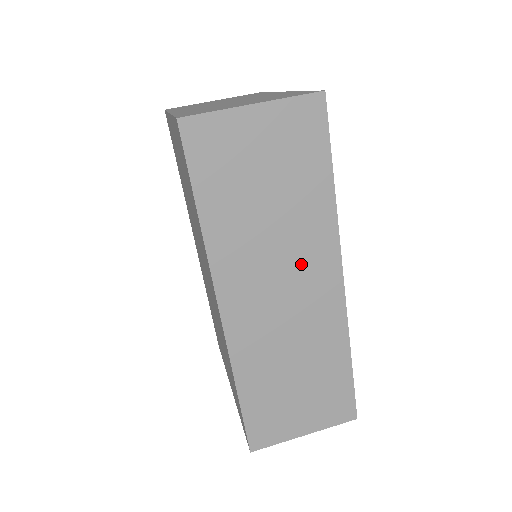
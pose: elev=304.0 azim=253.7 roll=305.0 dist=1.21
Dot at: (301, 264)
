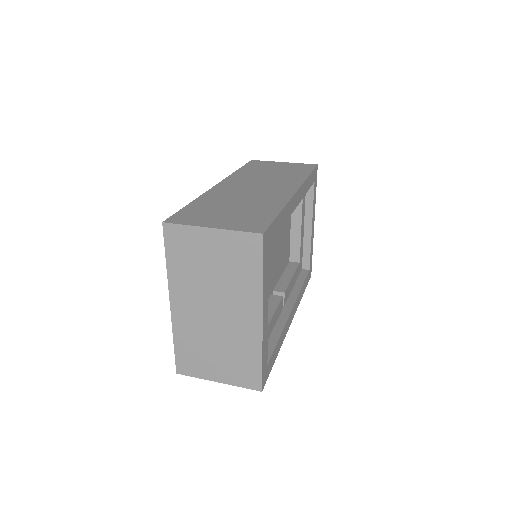
Dot at: (275, 184)
